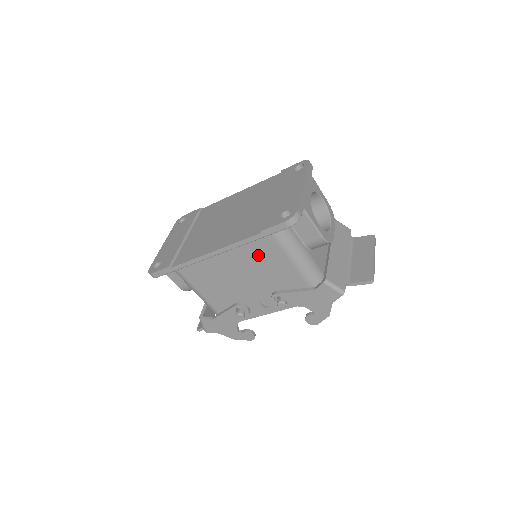
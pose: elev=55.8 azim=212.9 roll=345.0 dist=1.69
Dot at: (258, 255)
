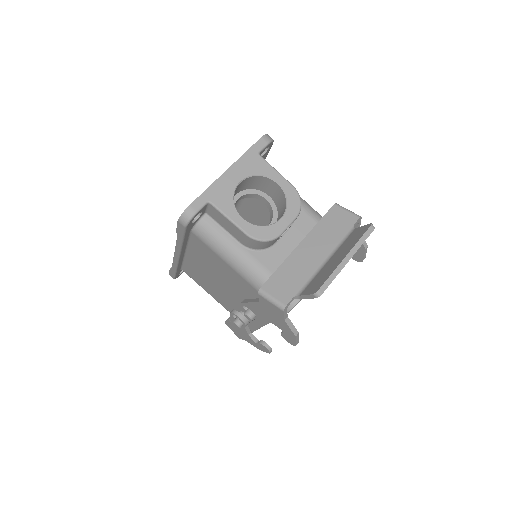
Dot at: (207, 258)
